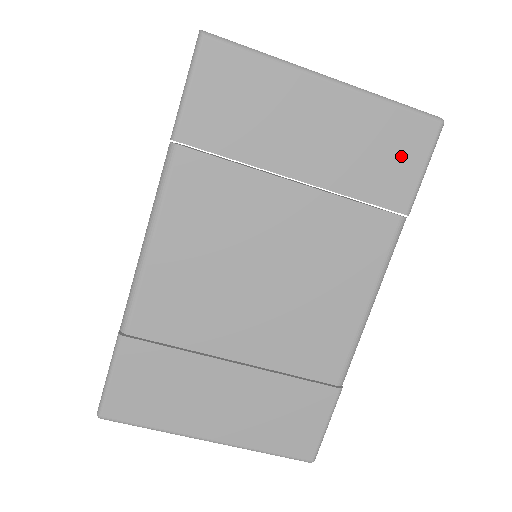
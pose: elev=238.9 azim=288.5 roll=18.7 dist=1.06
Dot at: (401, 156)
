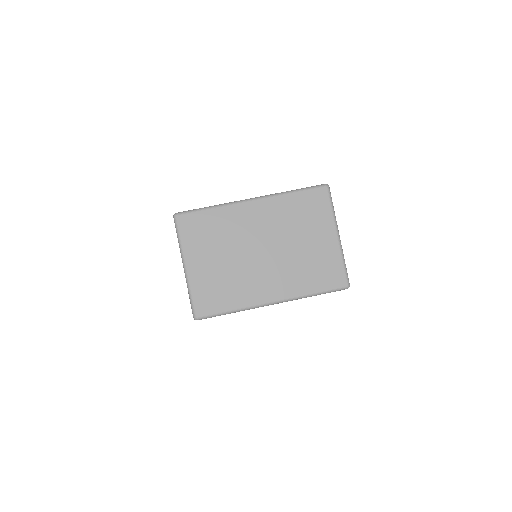
Dot at: occluded
